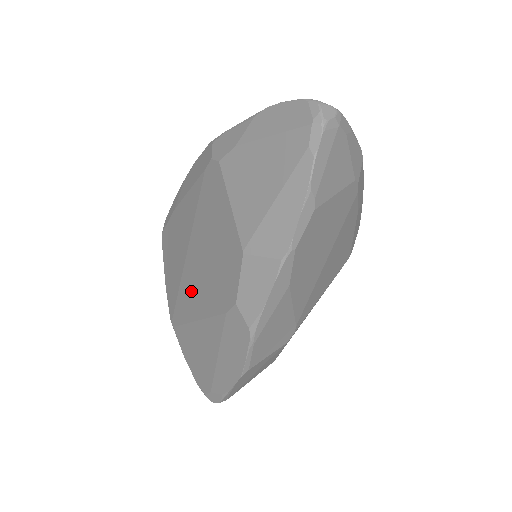
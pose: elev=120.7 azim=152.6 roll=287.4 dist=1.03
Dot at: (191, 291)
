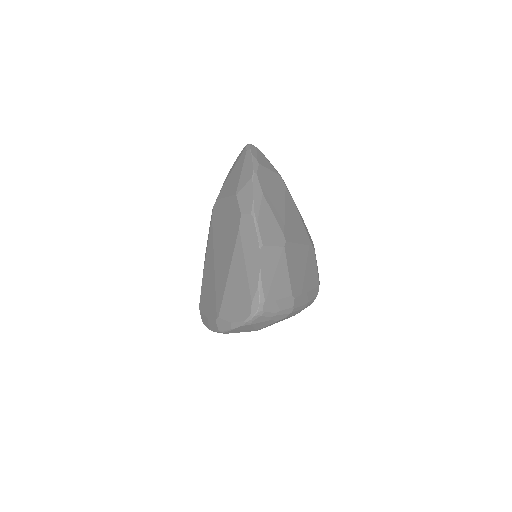
Dot at: (222, 270)
